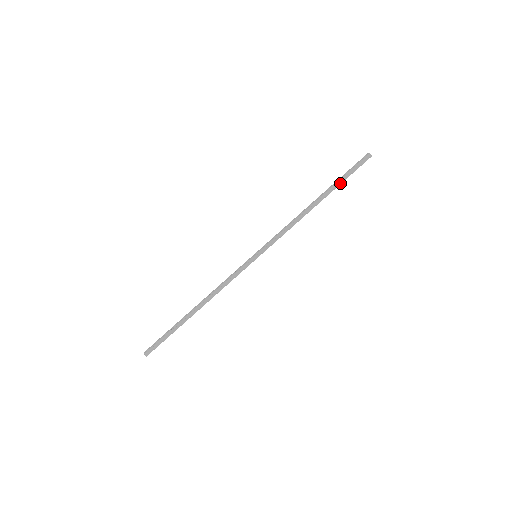
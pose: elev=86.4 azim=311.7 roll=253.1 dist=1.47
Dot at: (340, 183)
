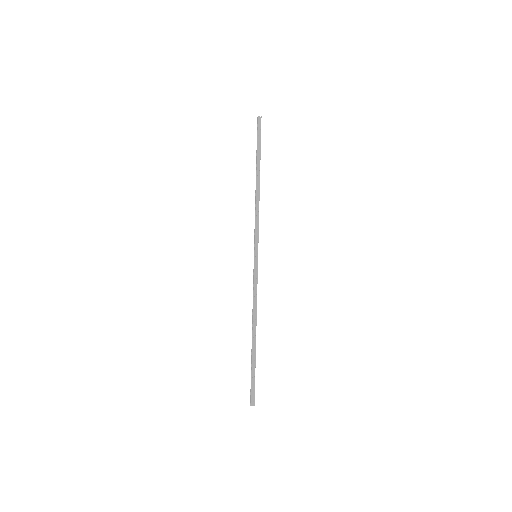
Dot at: (259, 153)
